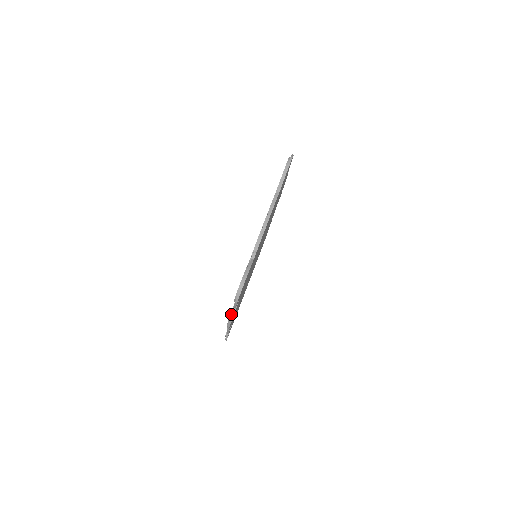
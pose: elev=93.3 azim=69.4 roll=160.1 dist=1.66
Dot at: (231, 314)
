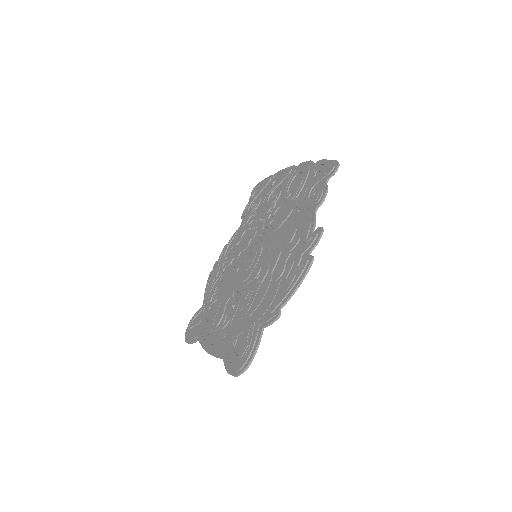
Dot at: (207, 287)
